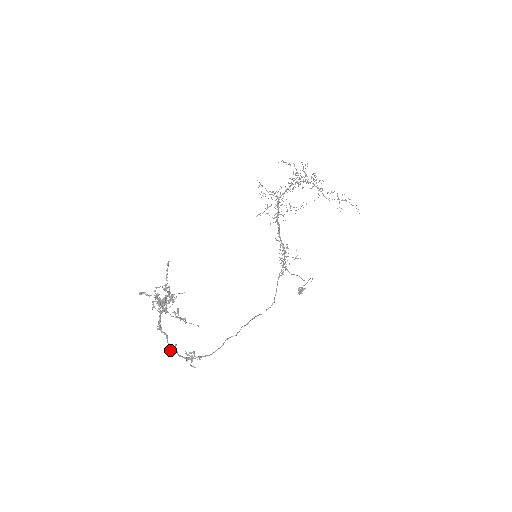
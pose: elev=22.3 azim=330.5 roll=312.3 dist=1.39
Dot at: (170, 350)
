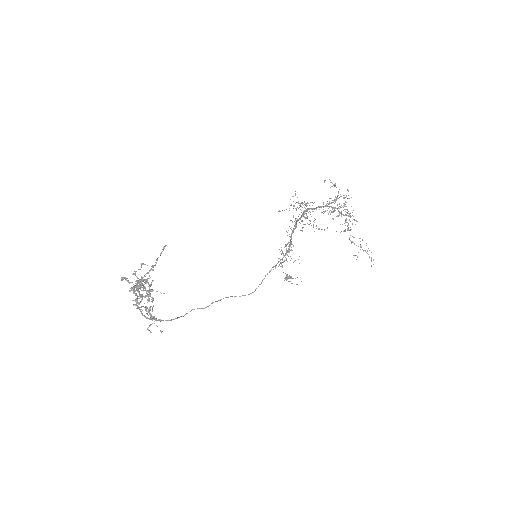
Dot at: (136, 305)
